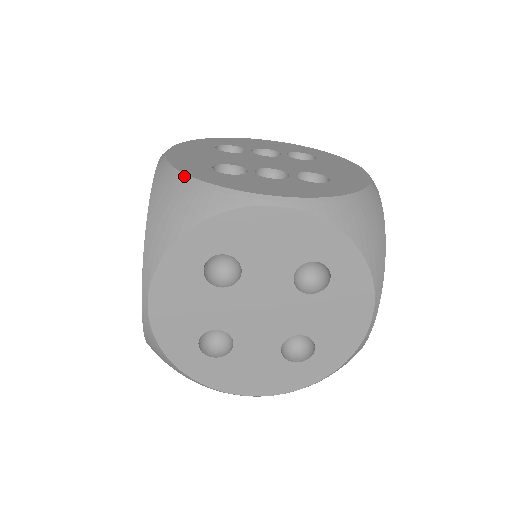
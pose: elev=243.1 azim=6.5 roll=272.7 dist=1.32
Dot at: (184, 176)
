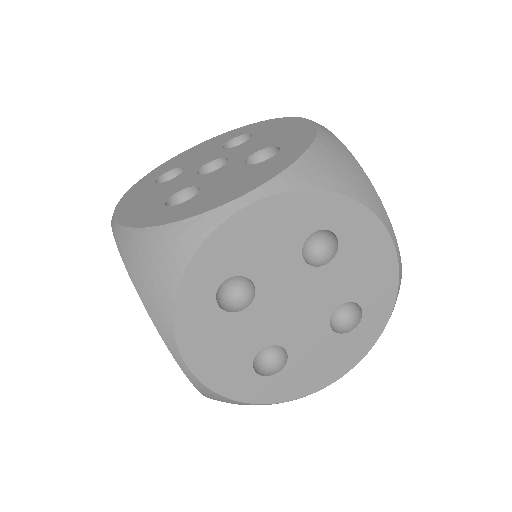
Dot at: (354, 158)
